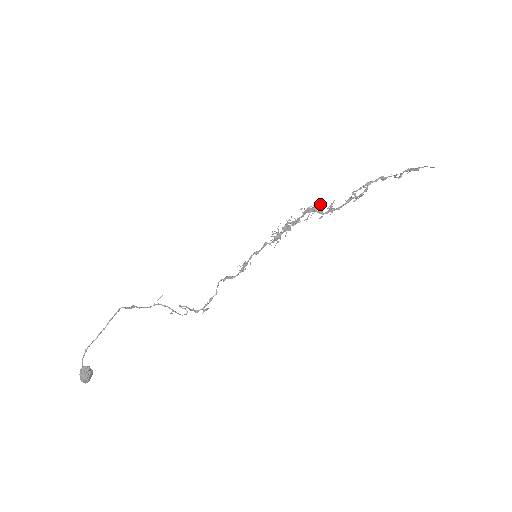
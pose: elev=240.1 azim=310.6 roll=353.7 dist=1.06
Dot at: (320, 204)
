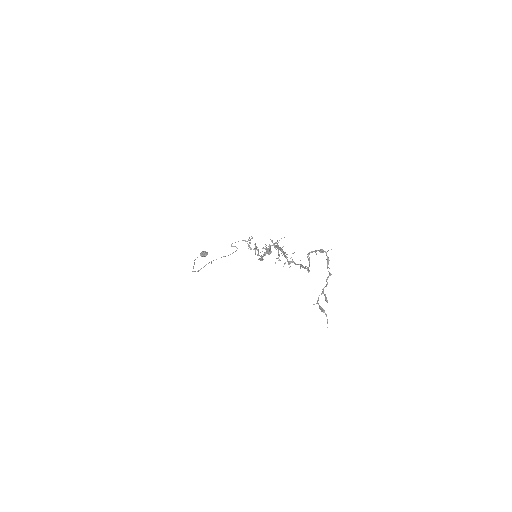
Dot at: occluded
